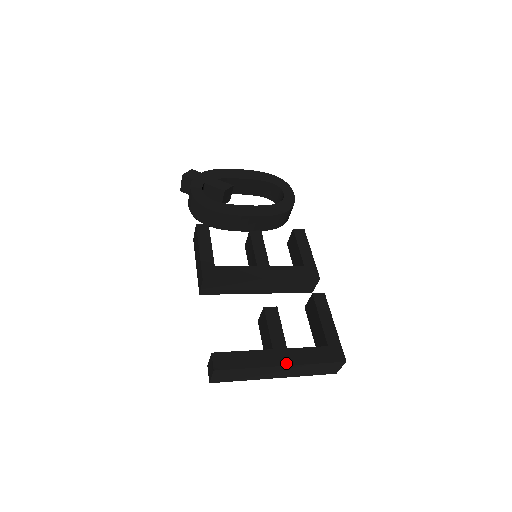
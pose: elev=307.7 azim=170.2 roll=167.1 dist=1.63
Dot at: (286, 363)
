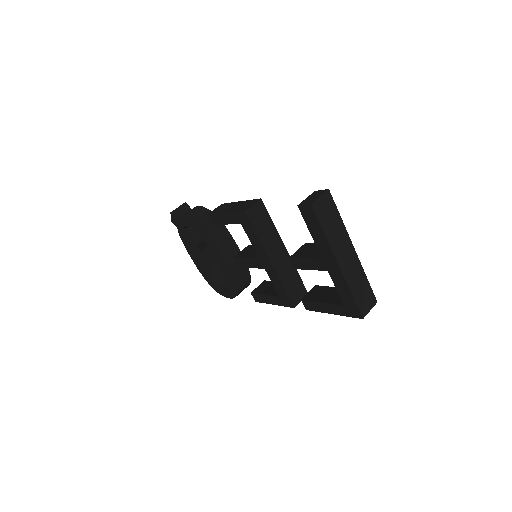
Dot at: (354, 251)
